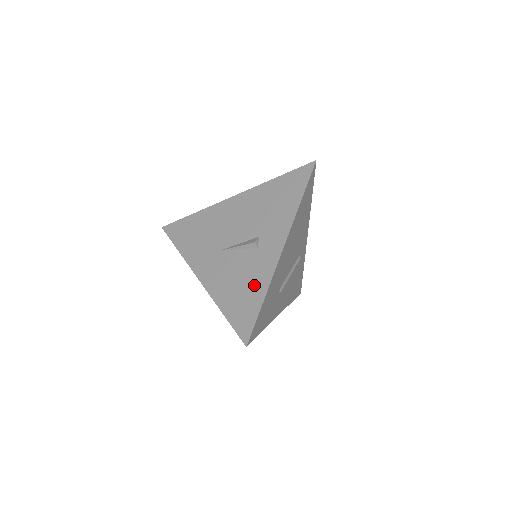
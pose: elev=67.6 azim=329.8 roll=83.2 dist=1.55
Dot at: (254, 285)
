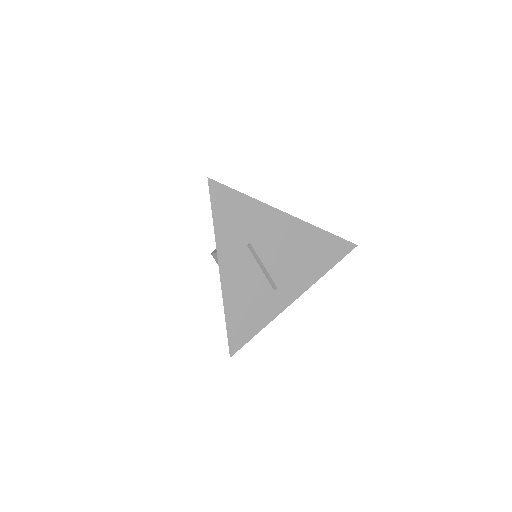
Dot at: occluded
